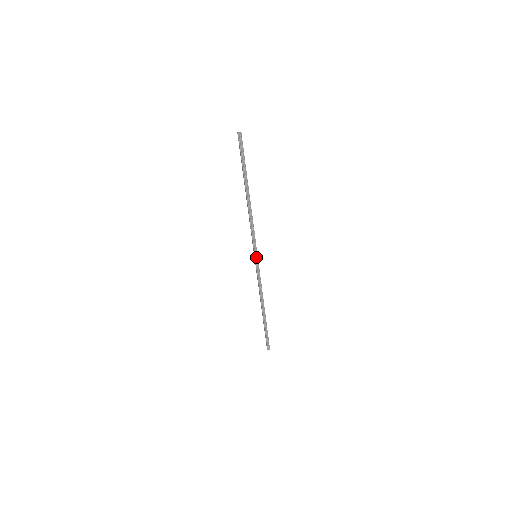
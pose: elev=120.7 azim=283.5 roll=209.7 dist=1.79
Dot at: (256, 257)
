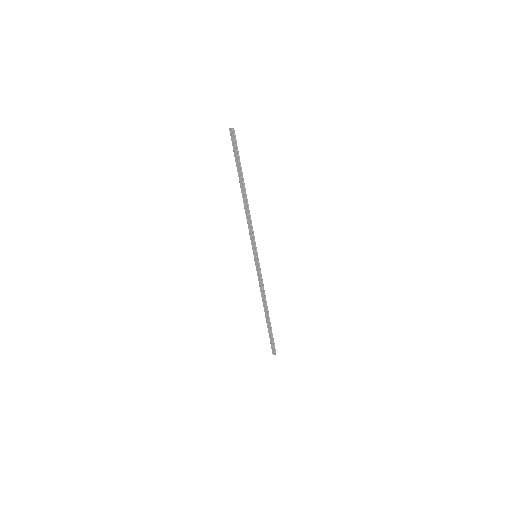
Dot at: (257, 257)
